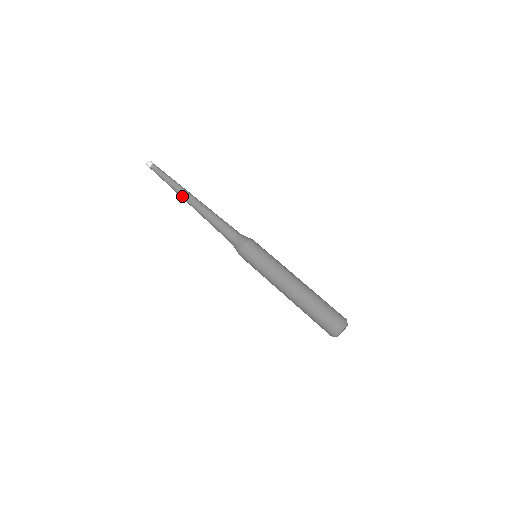
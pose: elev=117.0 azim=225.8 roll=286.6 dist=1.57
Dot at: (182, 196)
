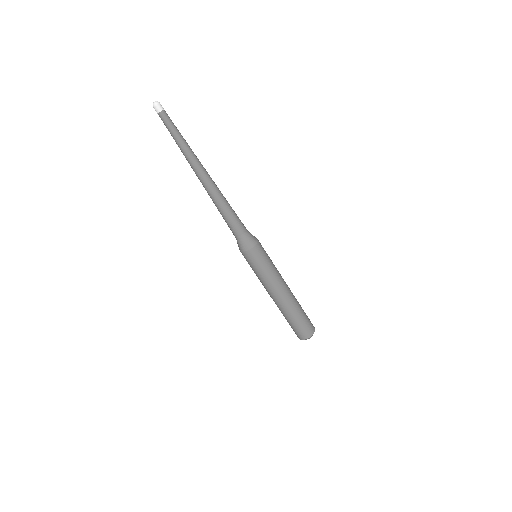
Dot at: (193, 168)
